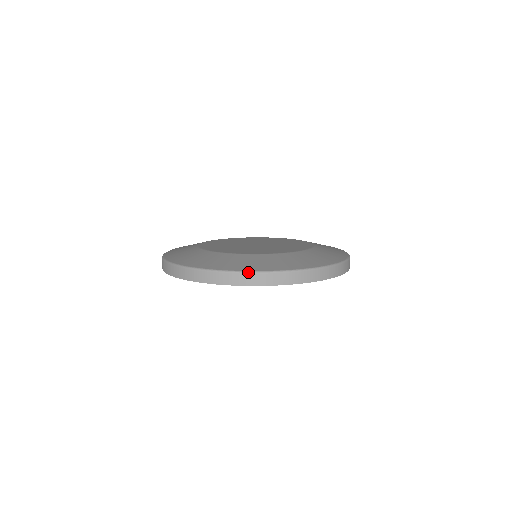
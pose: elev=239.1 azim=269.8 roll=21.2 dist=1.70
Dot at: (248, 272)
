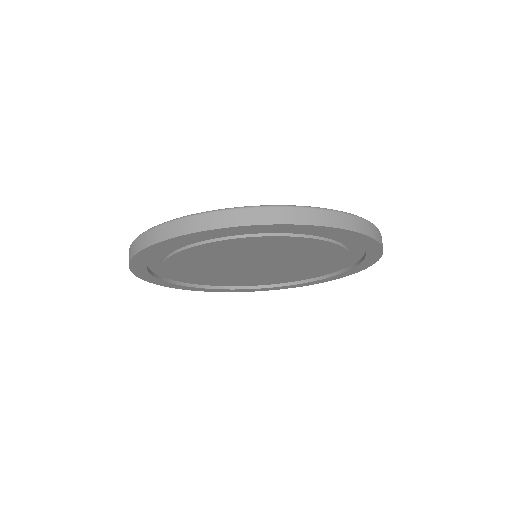
Dot at: (242, 207)
